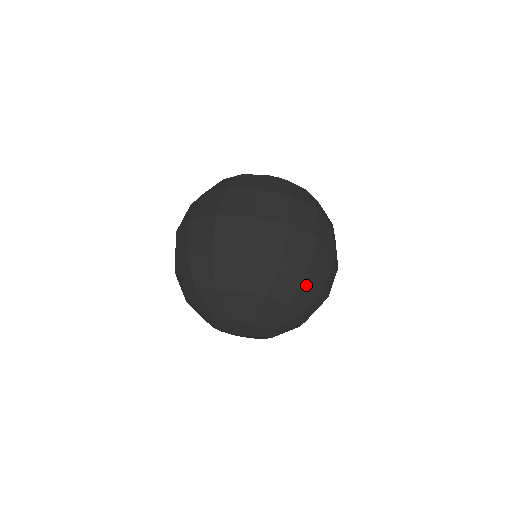
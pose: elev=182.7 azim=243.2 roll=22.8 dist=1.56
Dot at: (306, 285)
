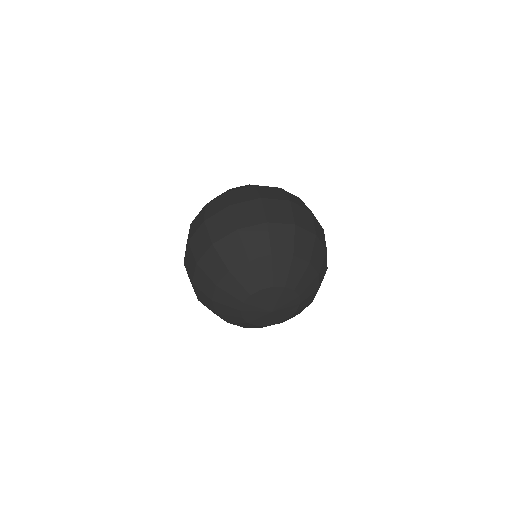
Dot at: (324, 261)
